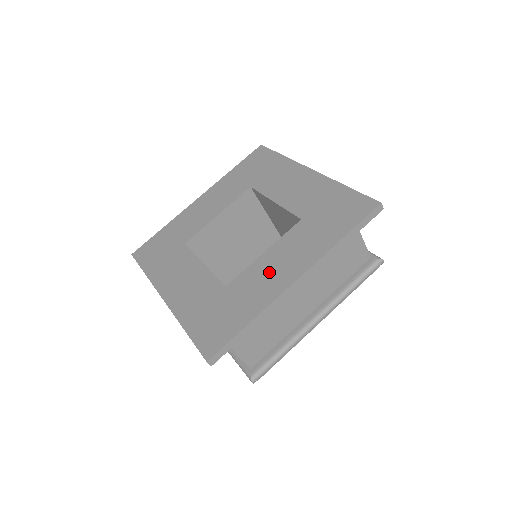
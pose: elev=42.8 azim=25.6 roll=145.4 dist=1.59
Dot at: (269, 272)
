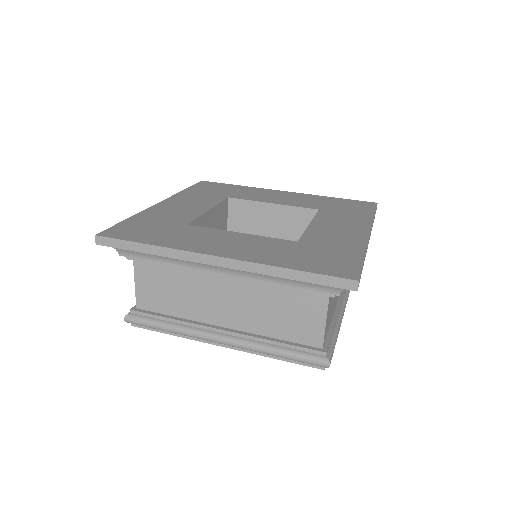
Dot at: (217, 240)
